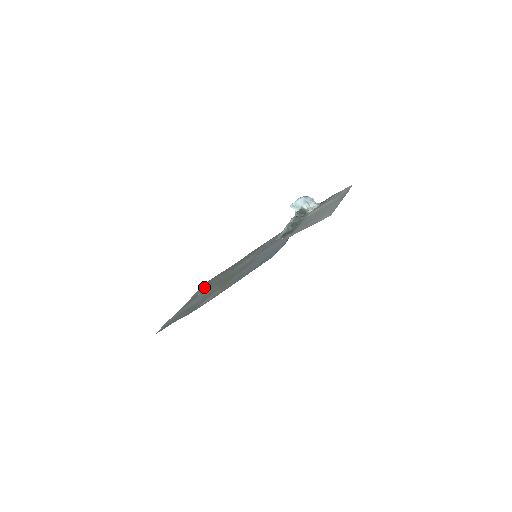
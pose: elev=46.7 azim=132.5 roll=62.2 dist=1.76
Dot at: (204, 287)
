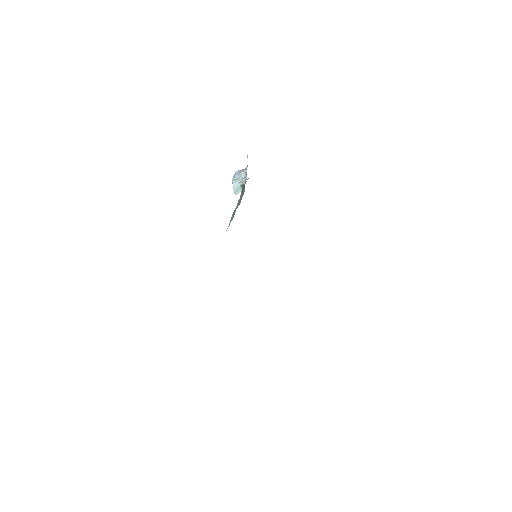
Dot at: occluded
